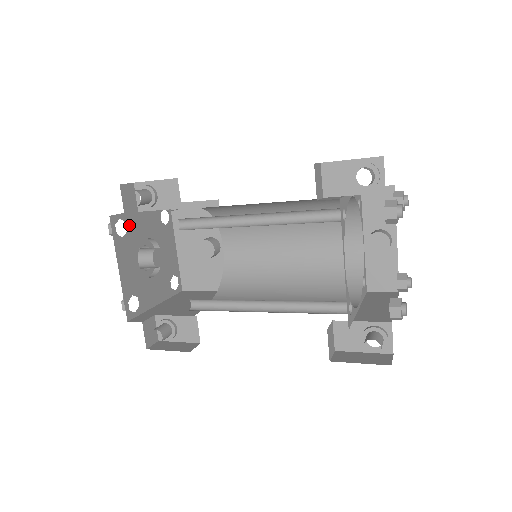
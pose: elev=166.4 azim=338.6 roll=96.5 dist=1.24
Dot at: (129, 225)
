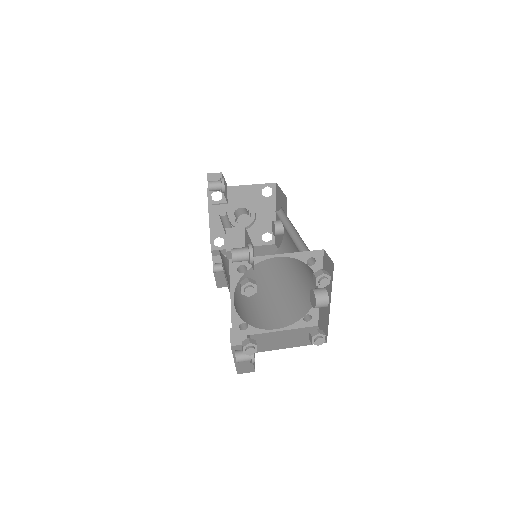
Dot at: occluded
